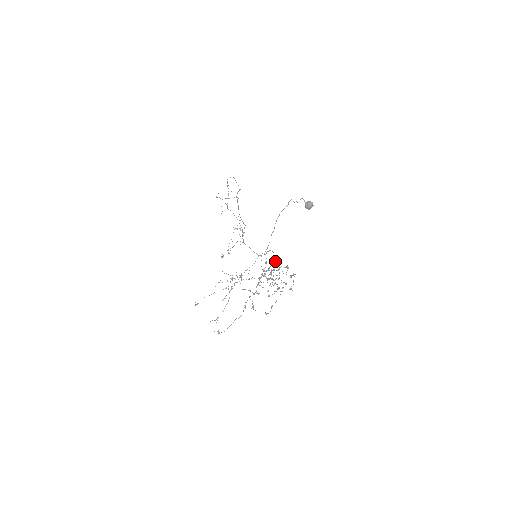
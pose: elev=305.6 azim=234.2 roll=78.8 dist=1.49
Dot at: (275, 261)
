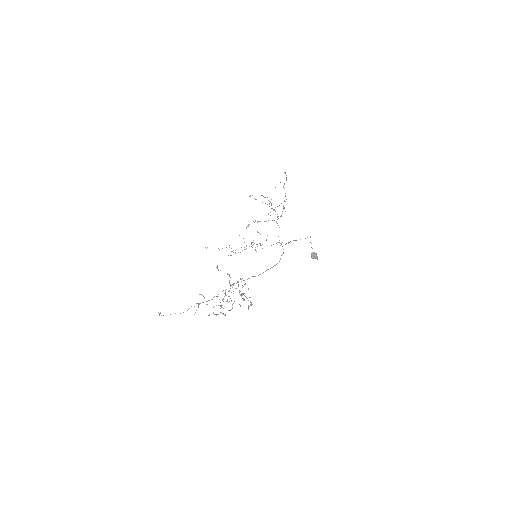
Dot at: occluded
